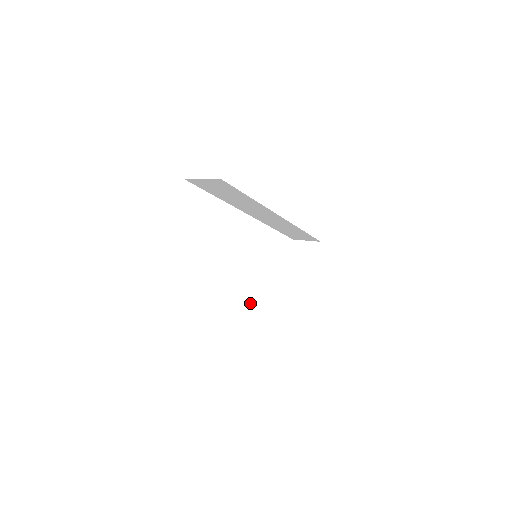
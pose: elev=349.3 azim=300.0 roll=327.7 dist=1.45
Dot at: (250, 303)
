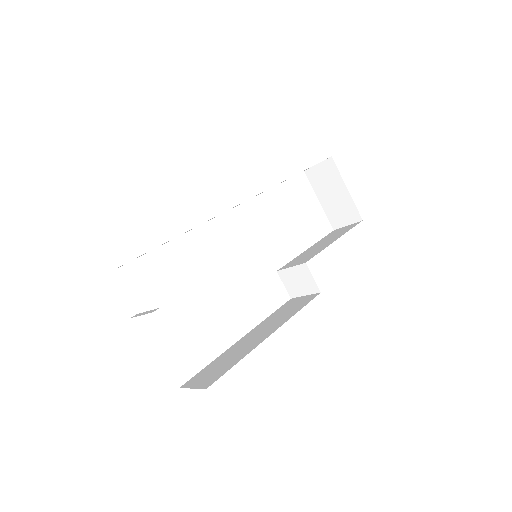
Dot at: (292, 293)
